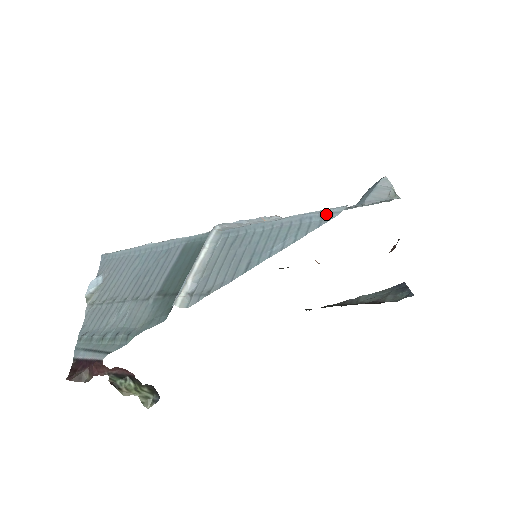
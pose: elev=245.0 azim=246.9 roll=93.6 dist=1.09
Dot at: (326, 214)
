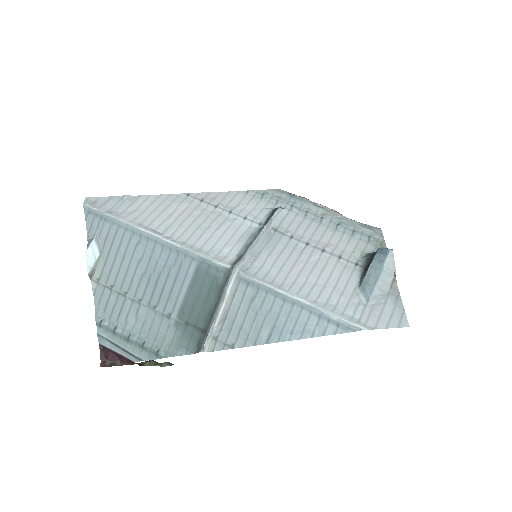
Dot at: (343, 326)
